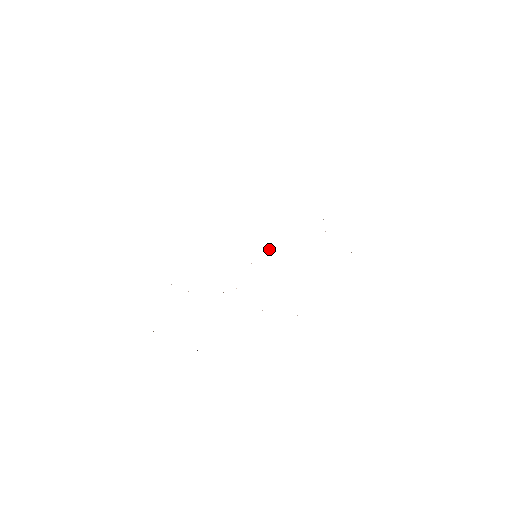
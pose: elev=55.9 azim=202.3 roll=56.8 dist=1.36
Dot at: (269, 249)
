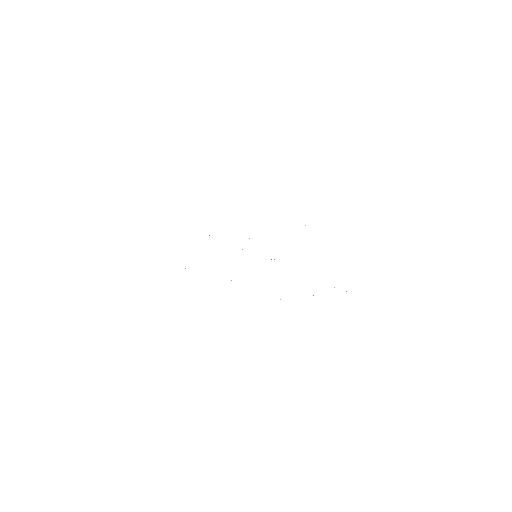
Dot at: occluded
